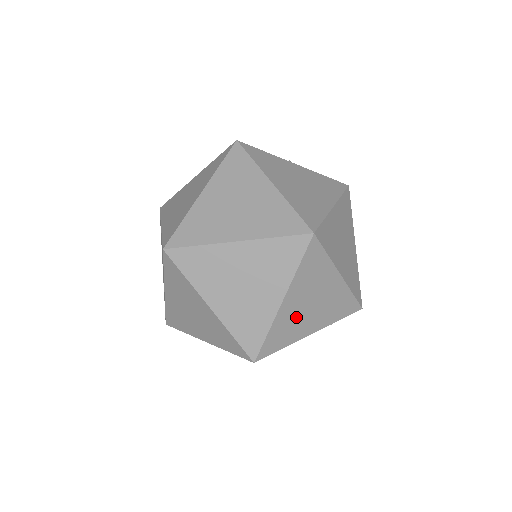
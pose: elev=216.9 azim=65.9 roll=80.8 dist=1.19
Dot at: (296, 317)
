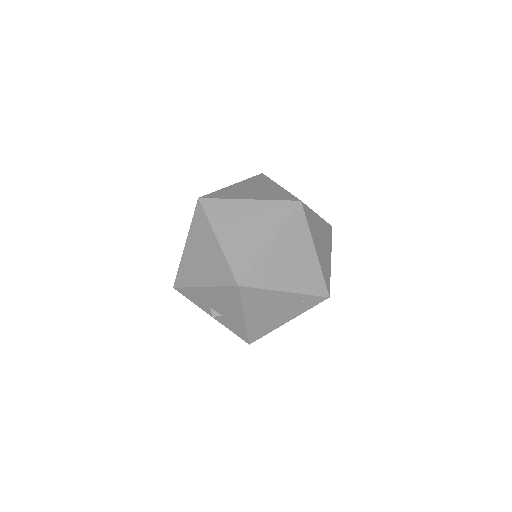
Dot at: (277, 265)
